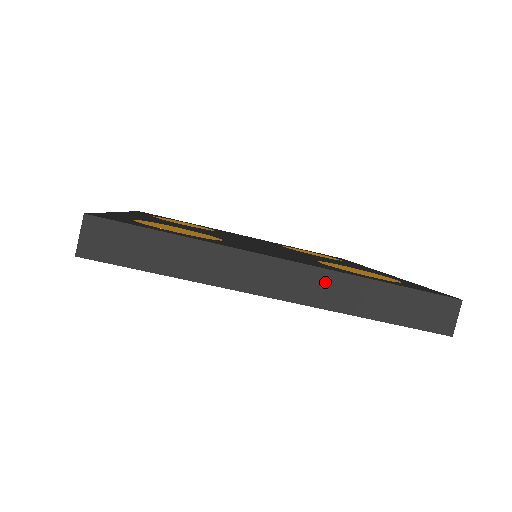
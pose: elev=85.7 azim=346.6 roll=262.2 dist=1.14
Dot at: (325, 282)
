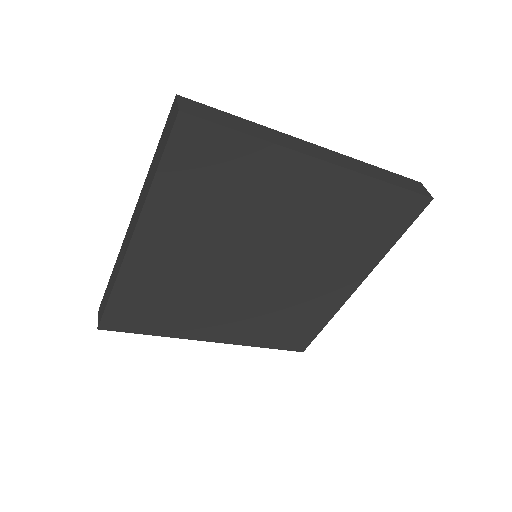
Dot at: (346, 159)
